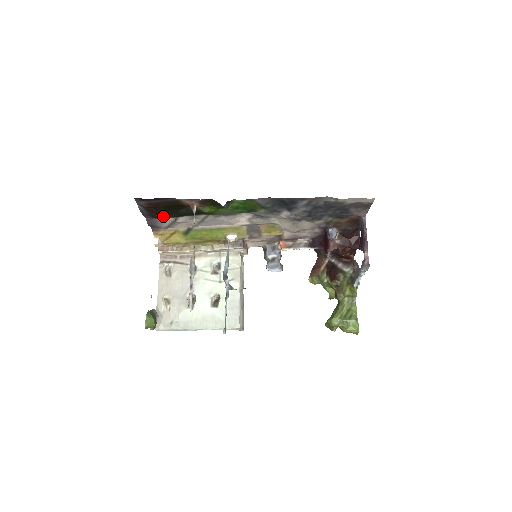
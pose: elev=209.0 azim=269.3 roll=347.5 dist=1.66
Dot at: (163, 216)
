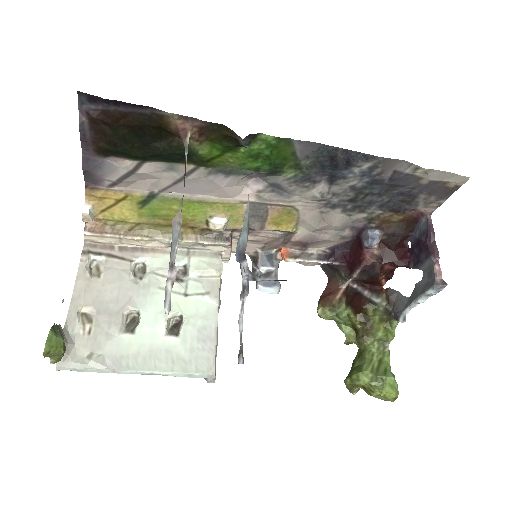
Dot at: (118, 153)
